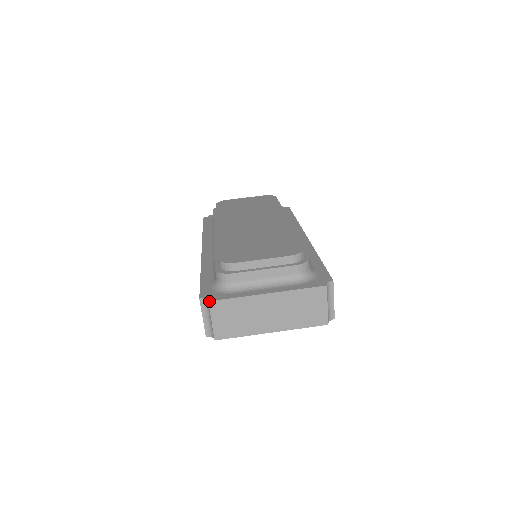
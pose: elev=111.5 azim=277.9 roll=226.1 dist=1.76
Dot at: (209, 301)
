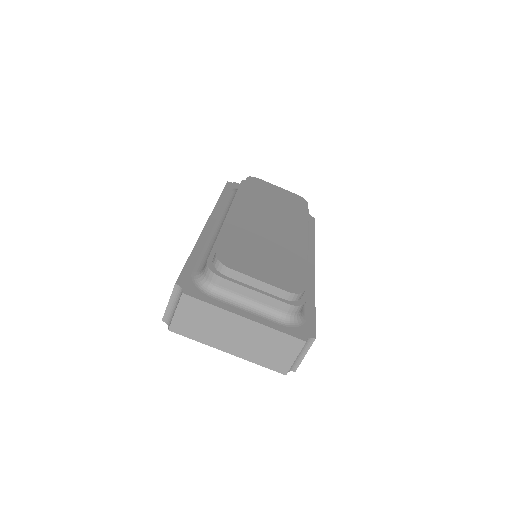
Dot at: (183, 293)
